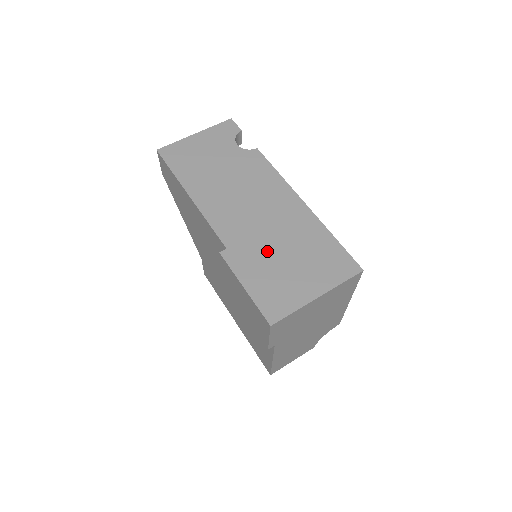
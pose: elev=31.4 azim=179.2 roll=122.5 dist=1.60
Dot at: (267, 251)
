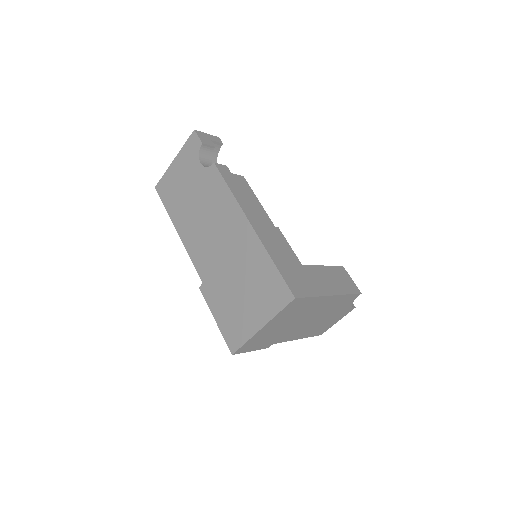
Dot at: (226, 283)
